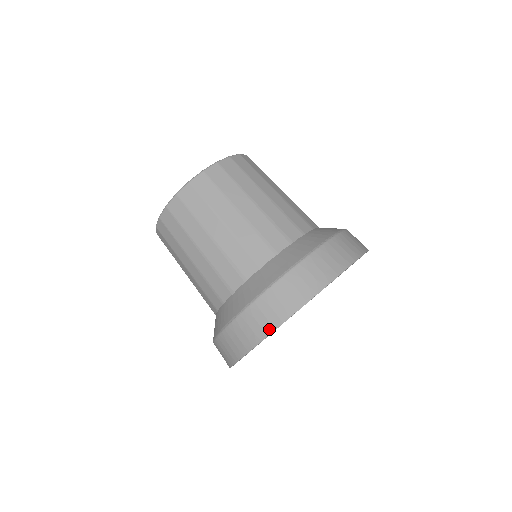
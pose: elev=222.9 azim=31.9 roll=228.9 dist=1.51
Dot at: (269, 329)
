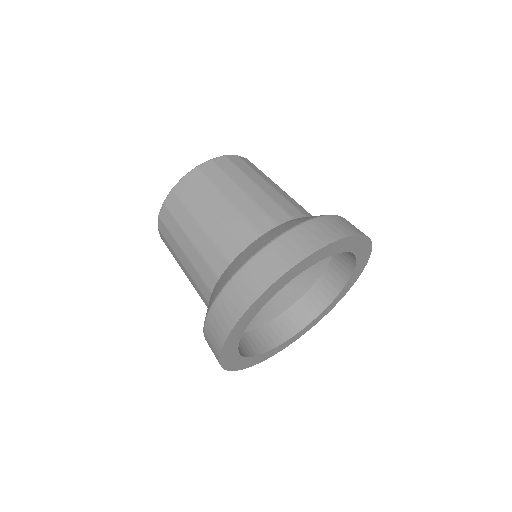
Dot at: (267, 284)
